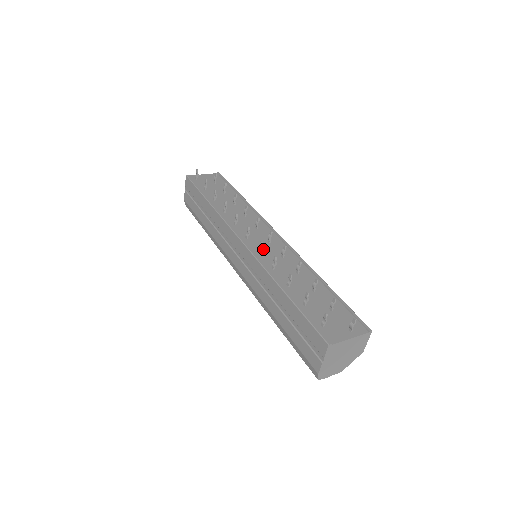
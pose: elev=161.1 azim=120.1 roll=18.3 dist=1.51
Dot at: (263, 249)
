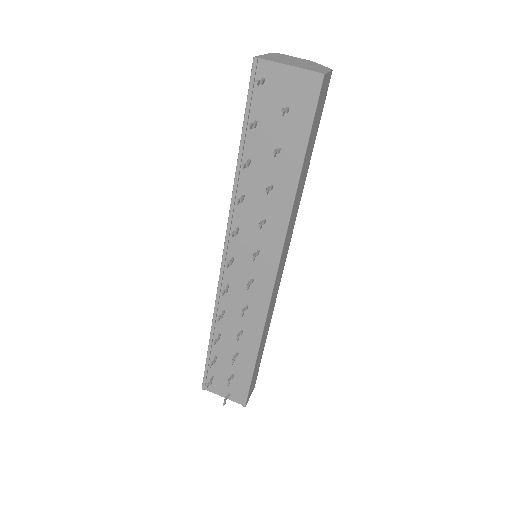
Dot at: (236, 285)
